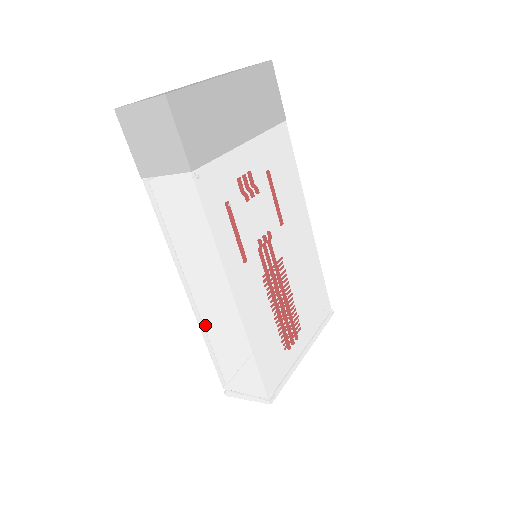
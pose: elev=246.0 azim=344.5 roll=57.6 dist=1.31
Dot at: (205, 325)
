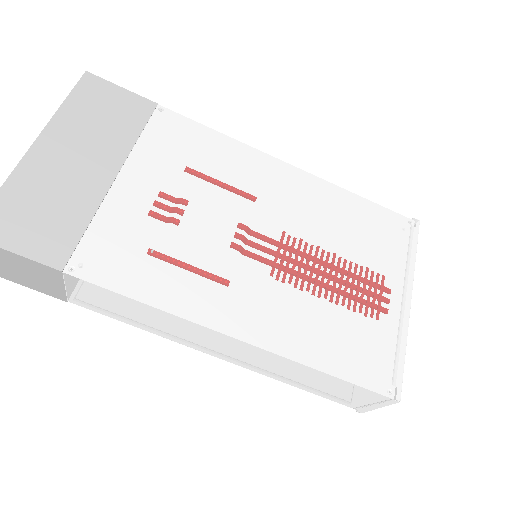
Dot at: (260, 371)
